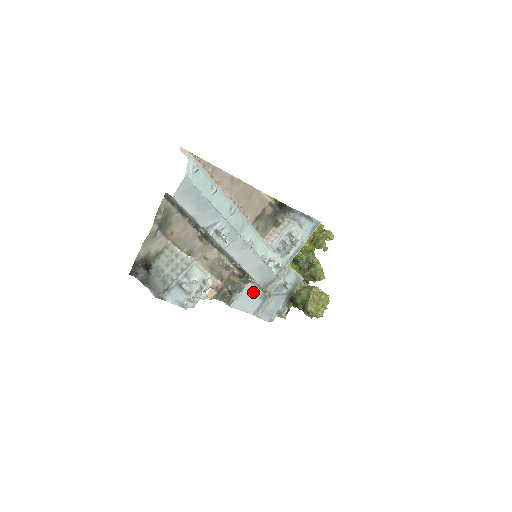
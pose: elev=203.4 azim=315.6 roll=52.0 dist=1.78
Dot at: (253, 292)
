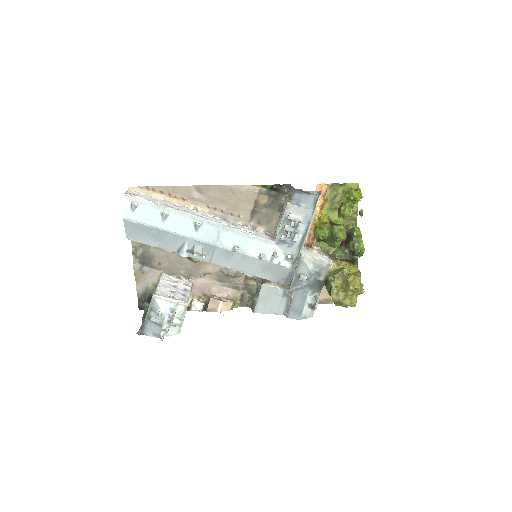
Dot at: (272, 292)
